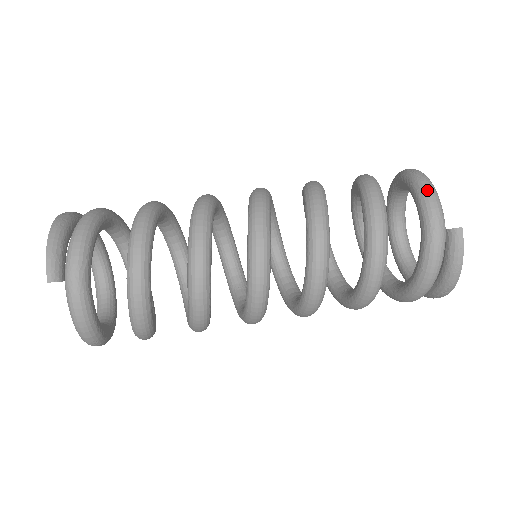
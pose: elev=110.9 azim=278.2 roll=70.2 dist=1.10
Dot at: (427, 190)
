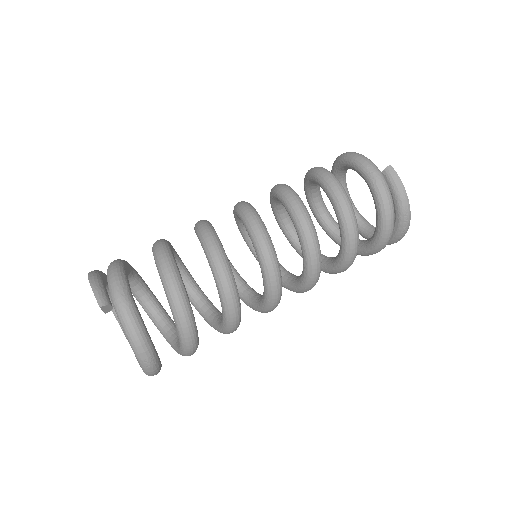
Dot at: (355, 155)
